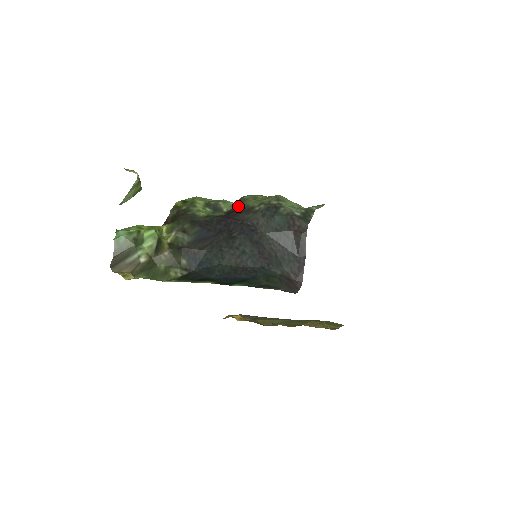
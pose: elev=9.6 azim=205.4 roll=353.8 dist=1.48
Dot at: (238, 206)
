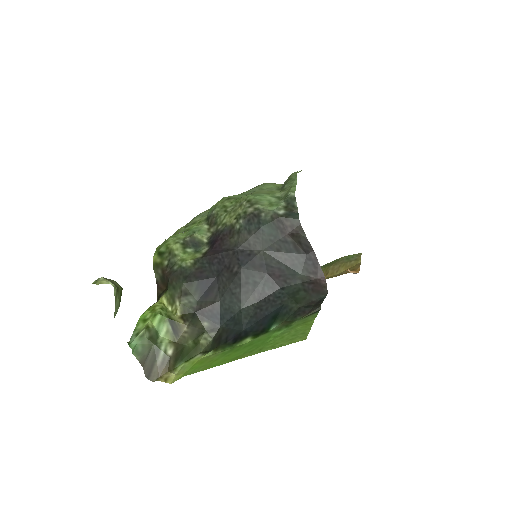
Dot at: (215, 228)
